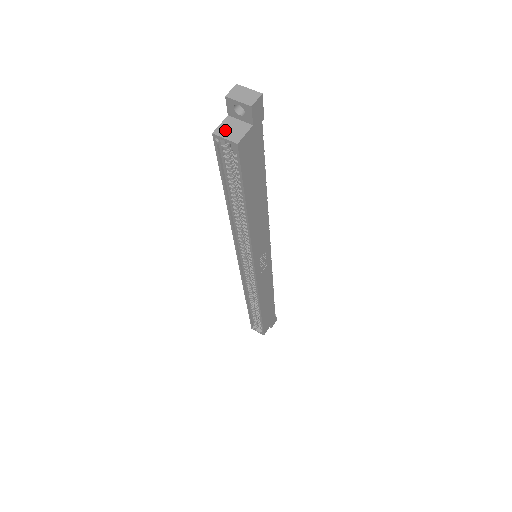
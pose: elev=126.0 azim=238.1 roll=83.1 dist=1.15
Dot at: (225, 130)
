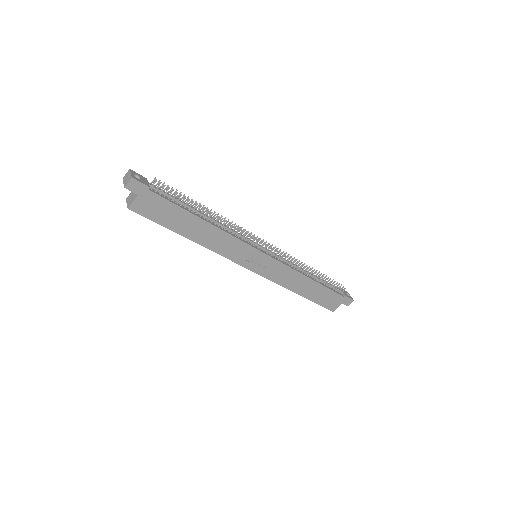
Dot at: (129, 198)
